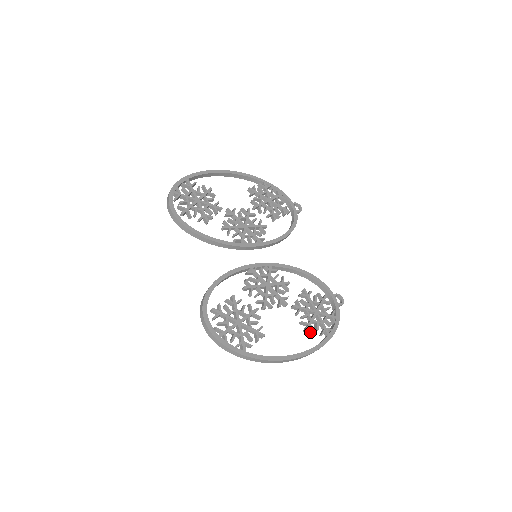
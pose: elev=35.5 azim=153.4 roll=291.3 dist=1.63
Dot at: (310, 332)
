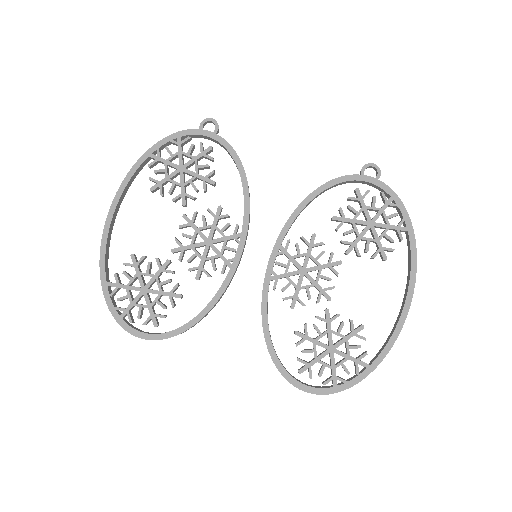
Dot at: occluded
